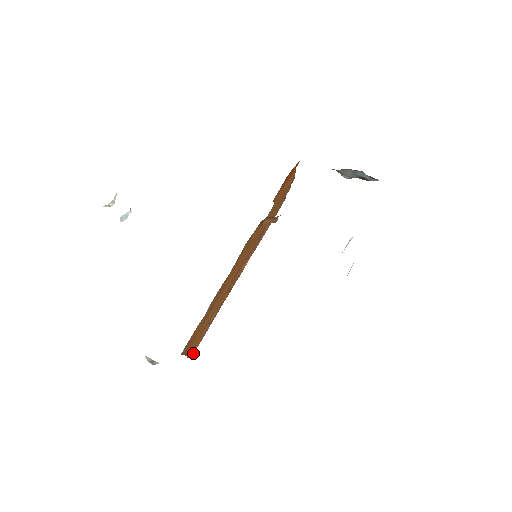
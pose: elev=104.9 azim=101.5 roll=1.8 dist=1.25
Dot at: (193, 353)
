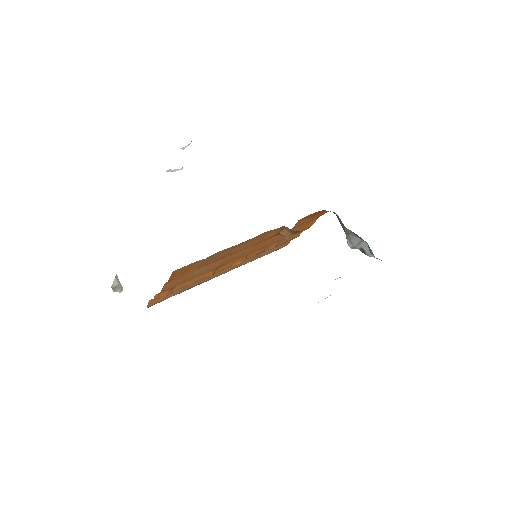
Dot at: (151, 305)
